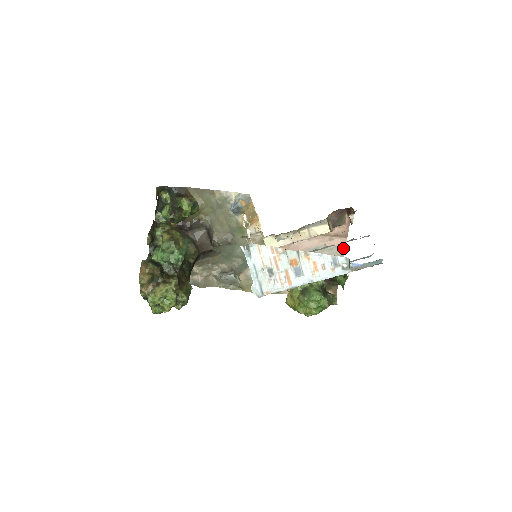
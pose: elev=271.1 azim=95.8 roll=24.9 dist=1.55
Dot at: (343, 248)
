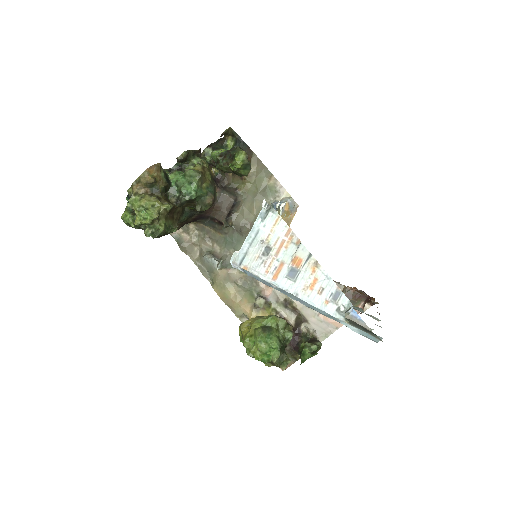
Dot at: (332, 330)
